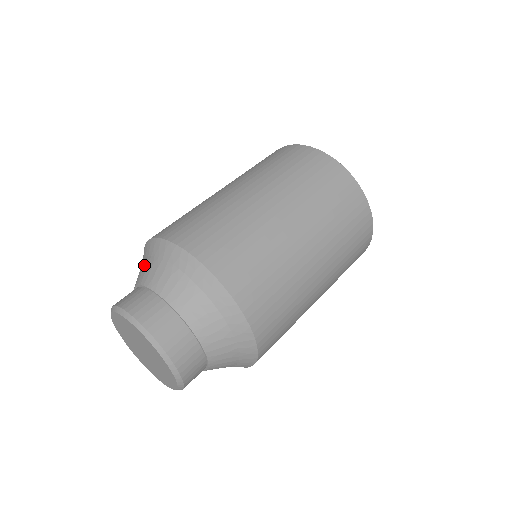
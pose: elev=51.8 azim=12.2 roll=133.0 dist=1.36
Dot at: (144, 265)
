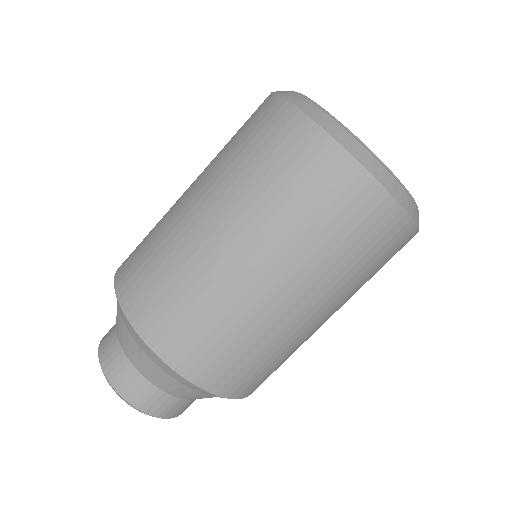
Dot at: occluded
